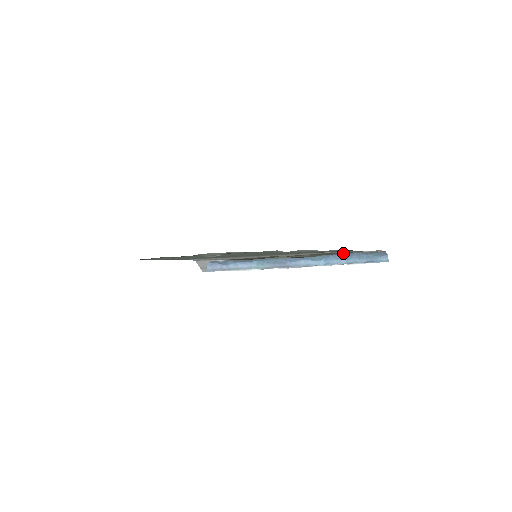
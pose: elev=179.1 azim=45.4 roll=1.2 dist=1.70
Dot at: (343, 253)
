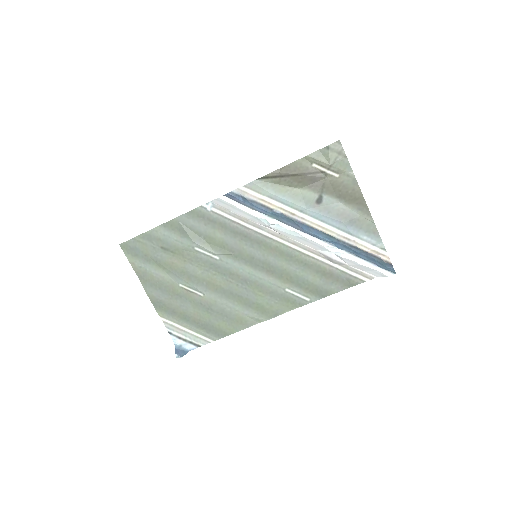
Dot at: (362, 197)
